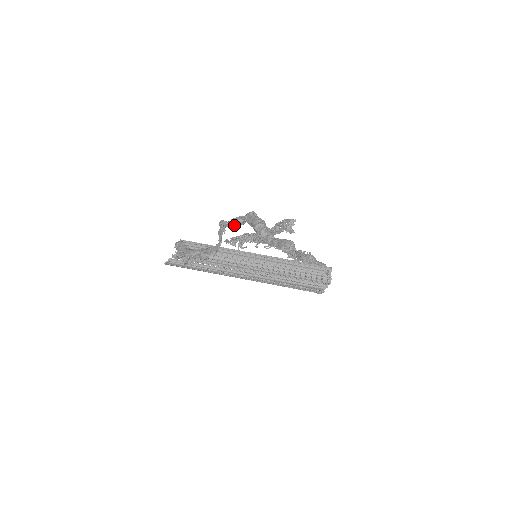
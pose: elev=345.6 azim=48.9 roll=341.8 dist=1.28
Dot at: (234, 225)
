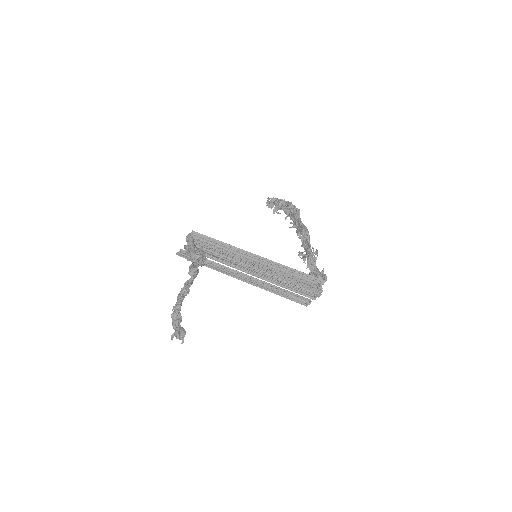
Dot at: occluded
